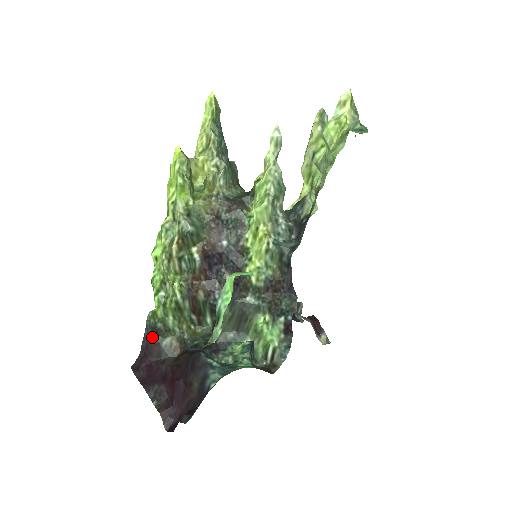
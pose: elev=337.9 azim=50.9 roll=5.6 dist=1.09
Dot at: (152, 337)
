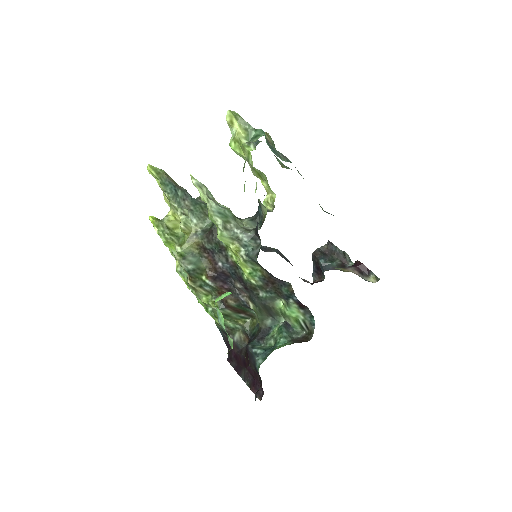
Dot at: (226, 337)
